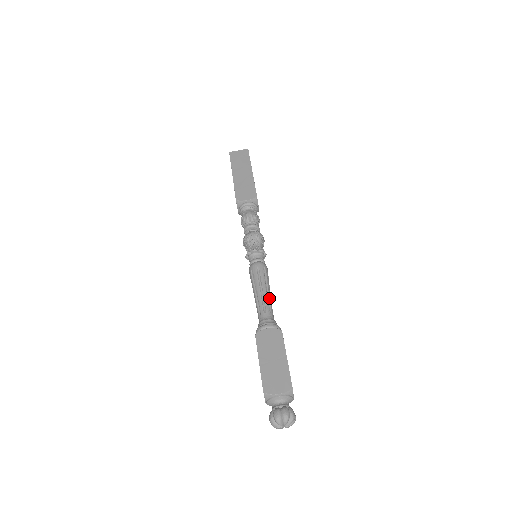
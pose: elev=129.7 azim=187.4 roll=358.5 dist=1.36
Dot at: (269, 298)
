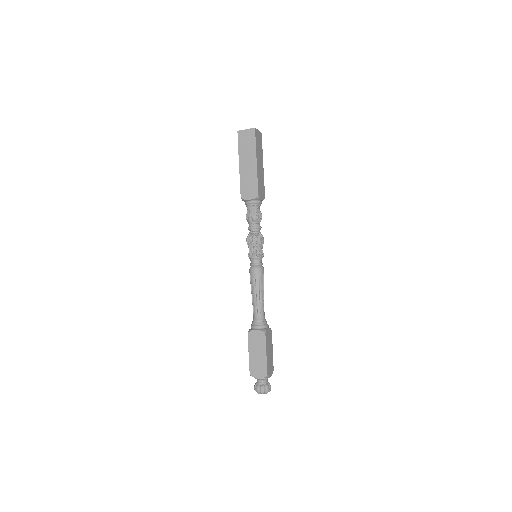
Dot at: (261, 301)
